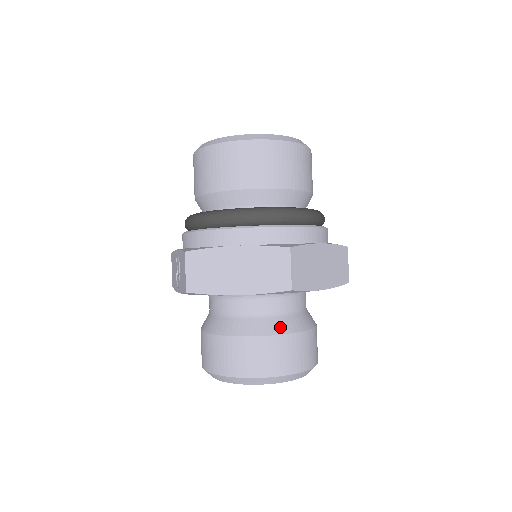
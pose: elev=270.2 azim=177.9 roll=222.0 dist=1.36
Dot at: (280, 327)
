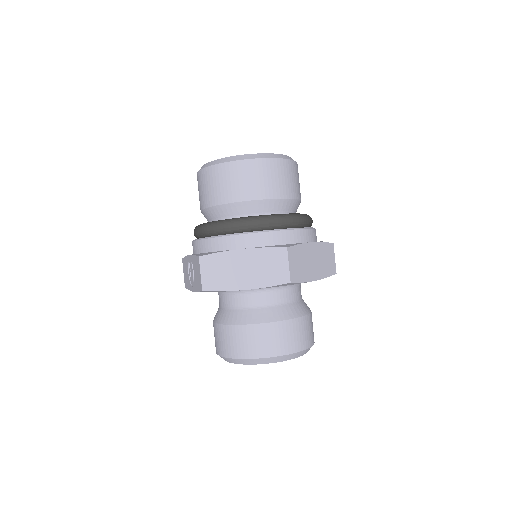
Dot at: (282, 314)
